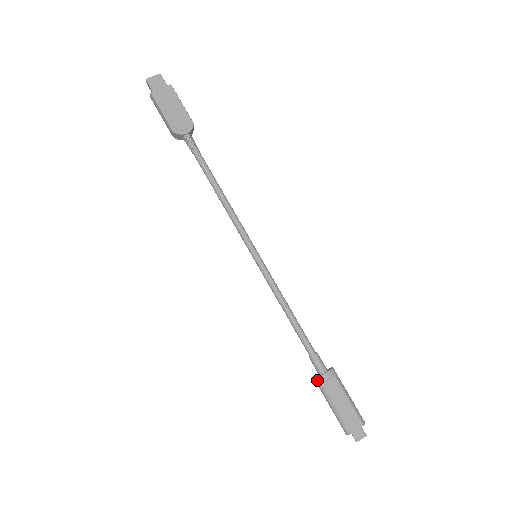
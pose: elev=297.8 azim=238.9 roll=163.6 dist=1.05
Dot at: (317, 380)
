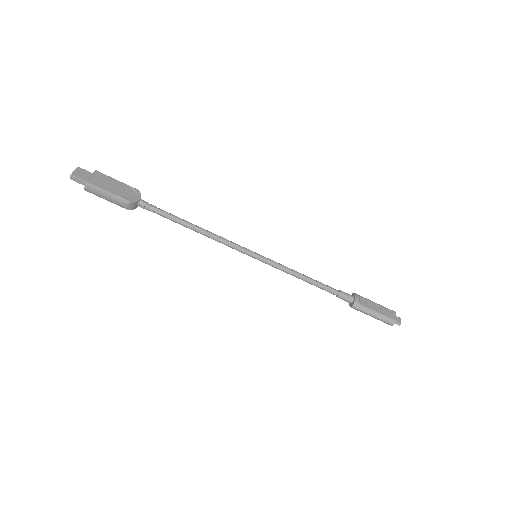
Dot at: (355, 305)
